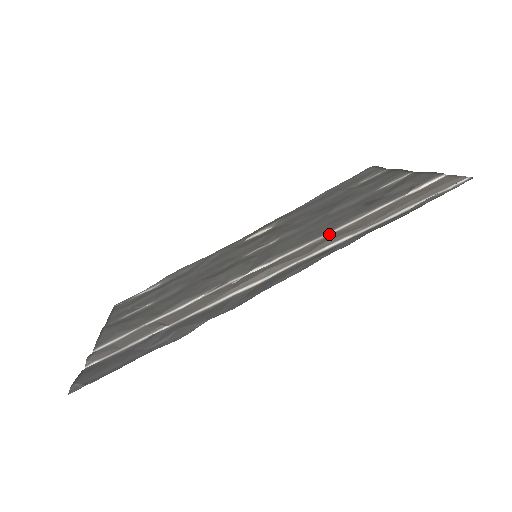
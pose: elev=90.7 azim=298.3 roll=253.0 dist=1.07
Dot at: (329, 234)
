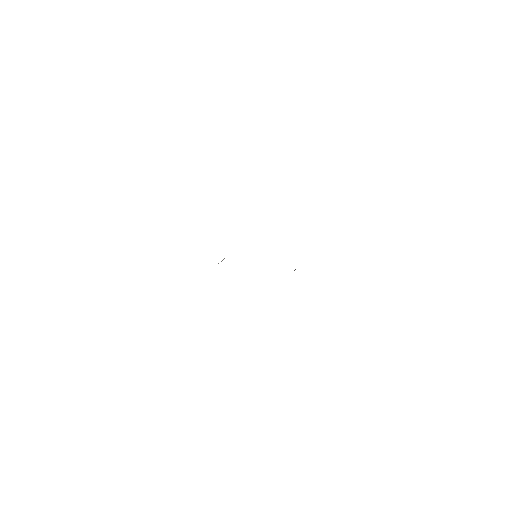
Dot at: occluded
